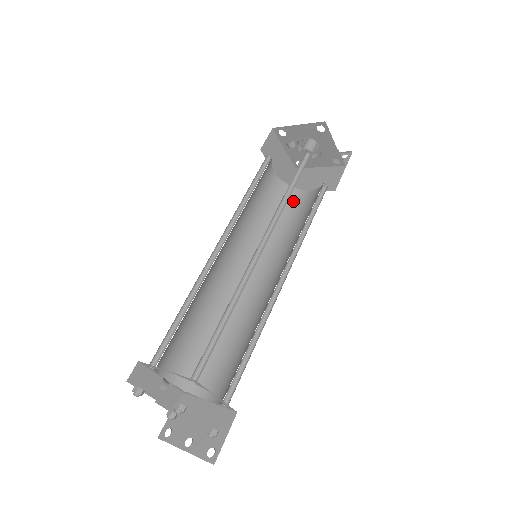
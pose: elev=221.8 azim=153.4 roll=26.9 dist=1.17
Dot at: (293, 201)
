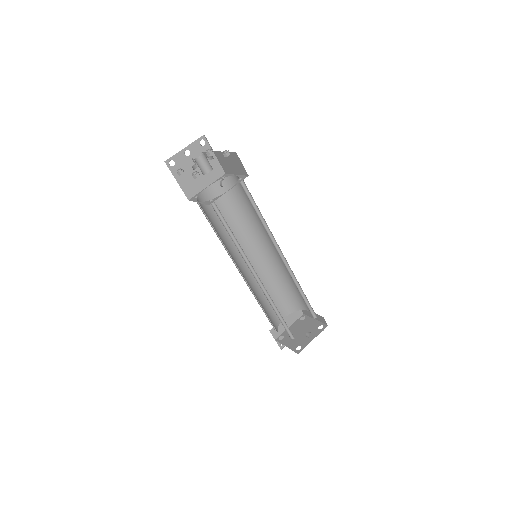
Dot at: occluded
